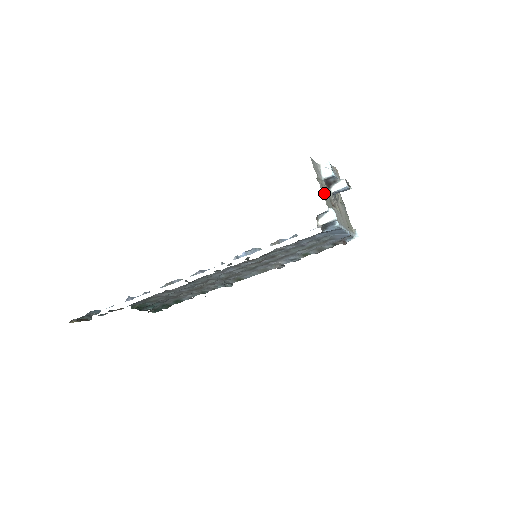
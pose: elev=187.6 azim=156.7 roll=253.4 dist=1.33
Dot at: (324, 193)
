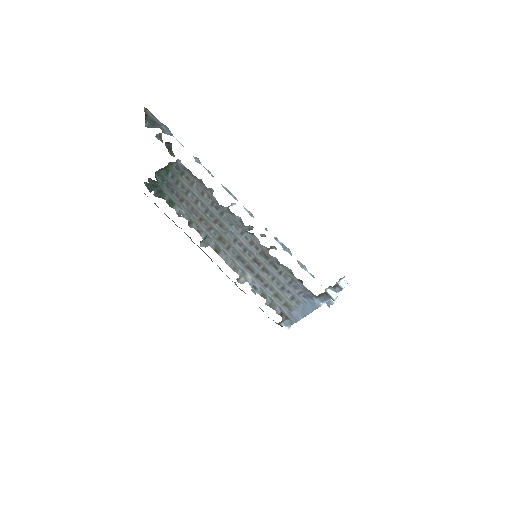
Dot at: occluded
